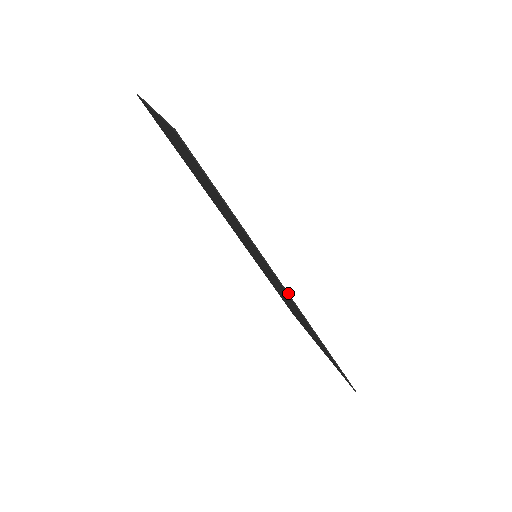
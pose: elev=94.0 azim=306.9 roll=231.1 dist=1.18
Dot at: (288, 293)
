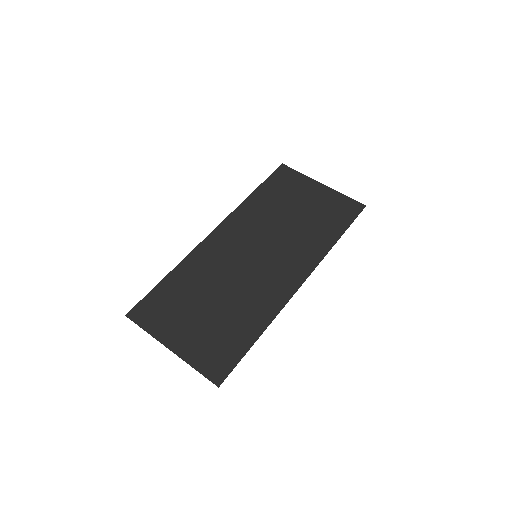
Dot at: occluded
